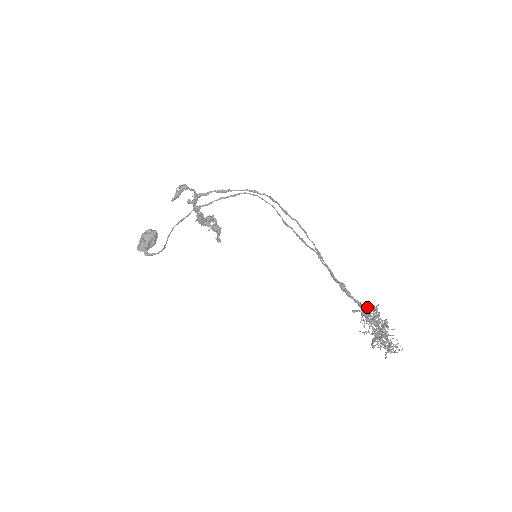
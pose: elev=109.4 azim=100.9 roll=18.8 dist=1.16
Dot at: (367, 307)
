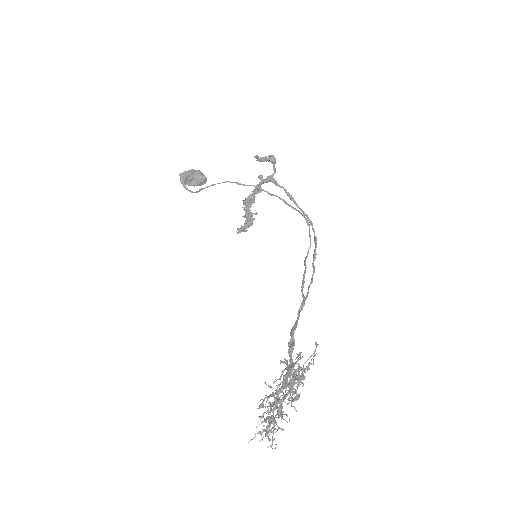
Dot at: occluded
